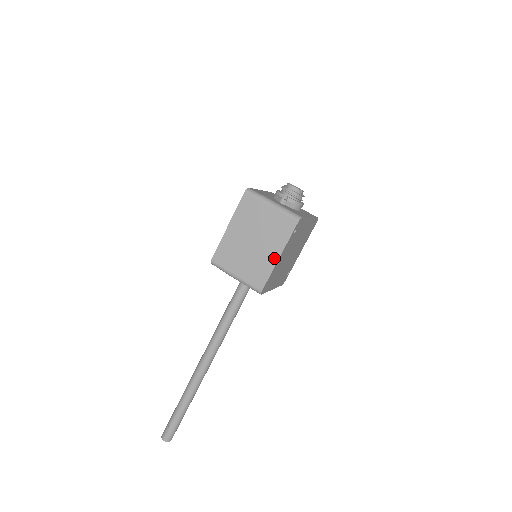
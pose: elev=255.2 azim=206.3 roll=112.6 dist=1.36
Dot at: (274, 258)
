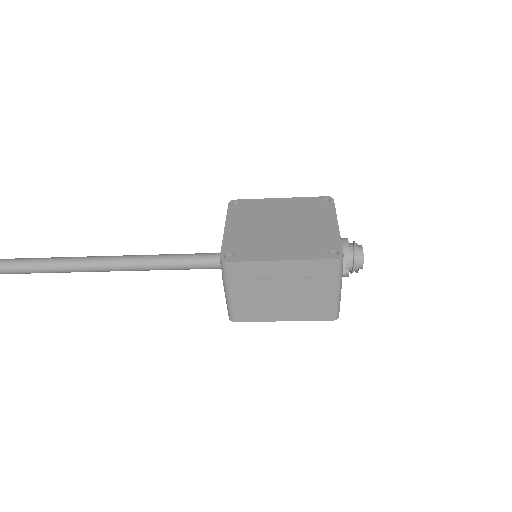
Dot at: (279, 318)
